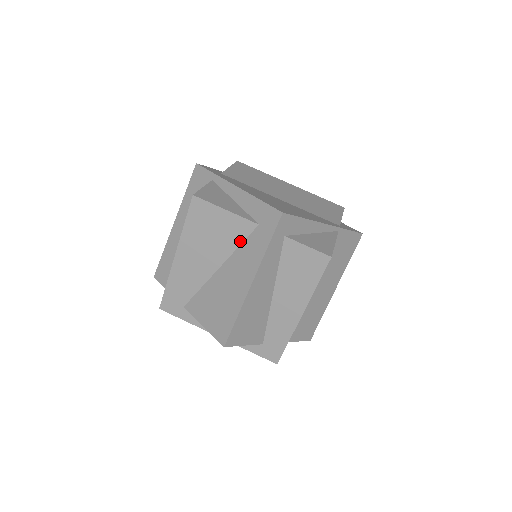
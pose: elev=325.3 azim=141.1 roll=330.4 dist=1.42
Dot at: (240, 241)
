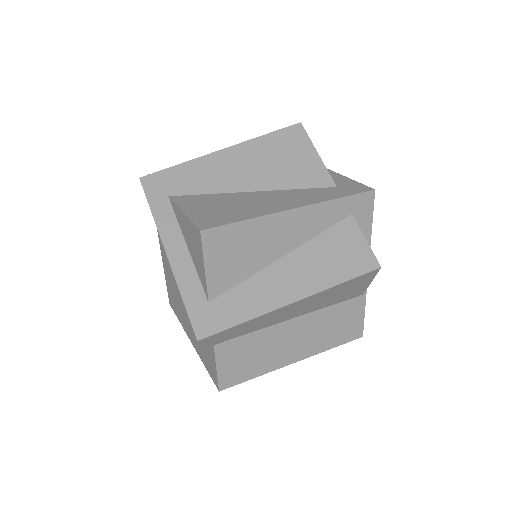
Dot at: (303, 186)
